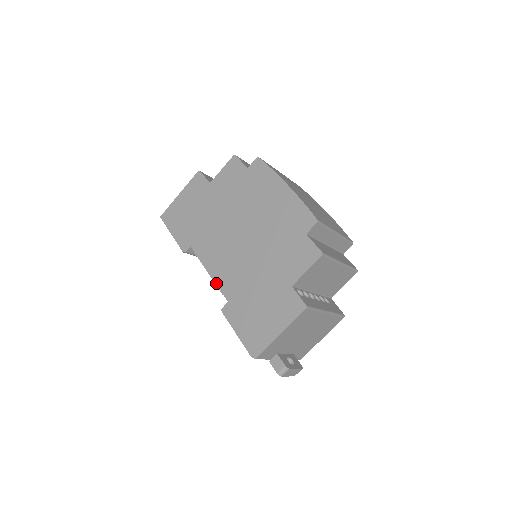
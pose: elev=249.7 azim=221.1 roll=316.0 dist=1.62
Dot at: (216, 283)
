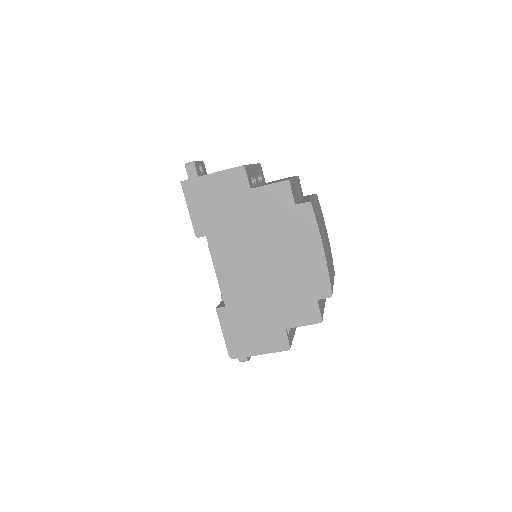
Dot at: (220, 285)
